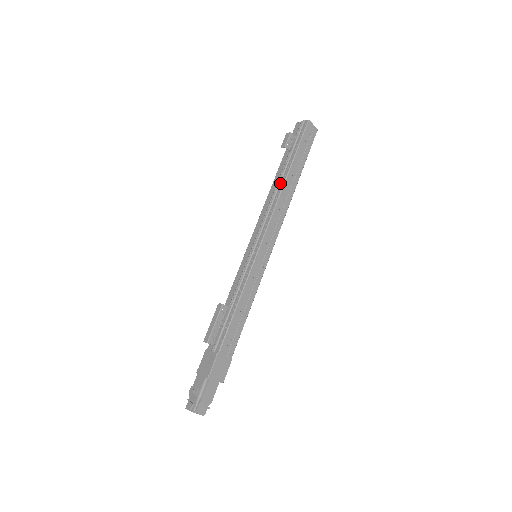
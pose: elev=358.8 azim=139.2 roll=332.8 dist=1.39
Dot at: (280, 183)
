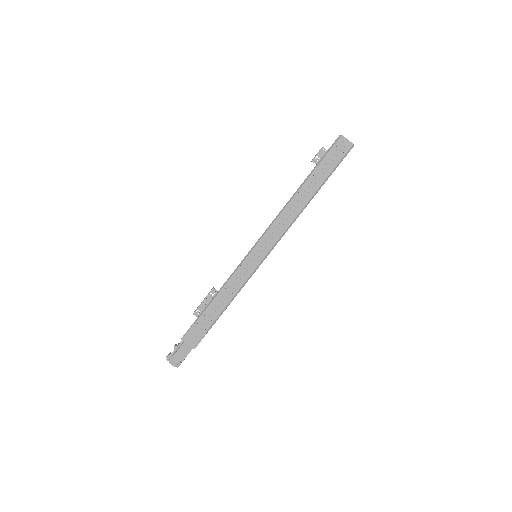
Dot at: (294, 194)
